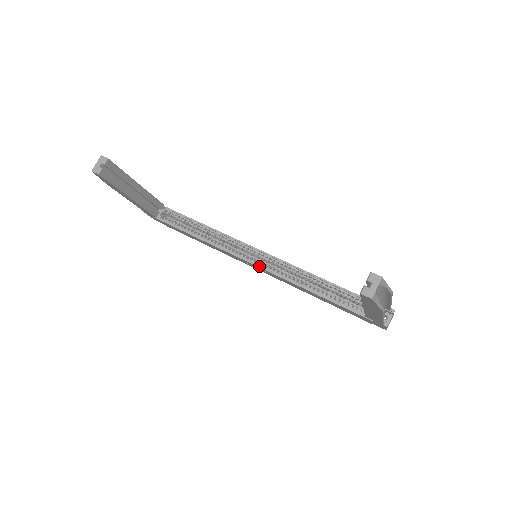
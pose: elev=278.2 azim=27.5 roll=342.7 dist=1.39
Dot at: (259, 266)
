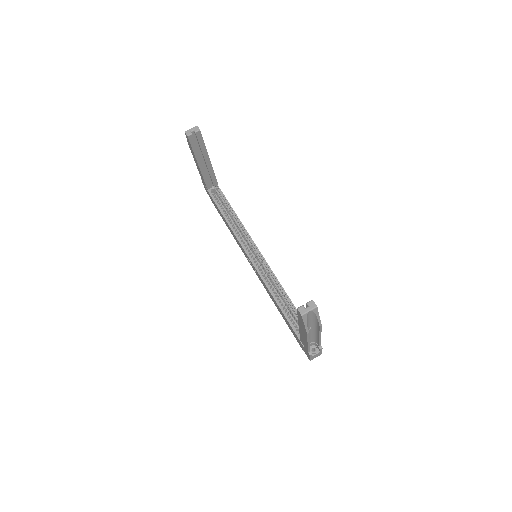
Dot at: (254, 264)
